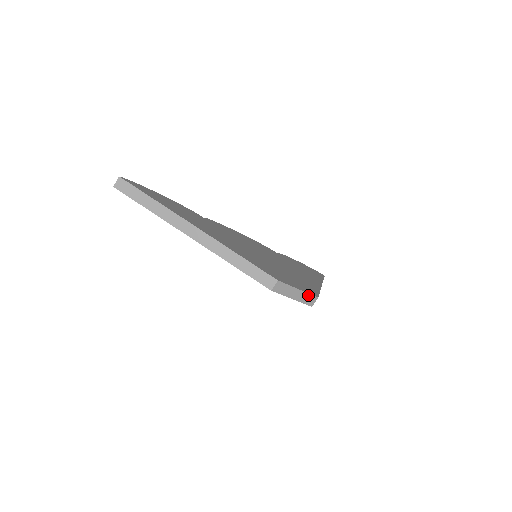
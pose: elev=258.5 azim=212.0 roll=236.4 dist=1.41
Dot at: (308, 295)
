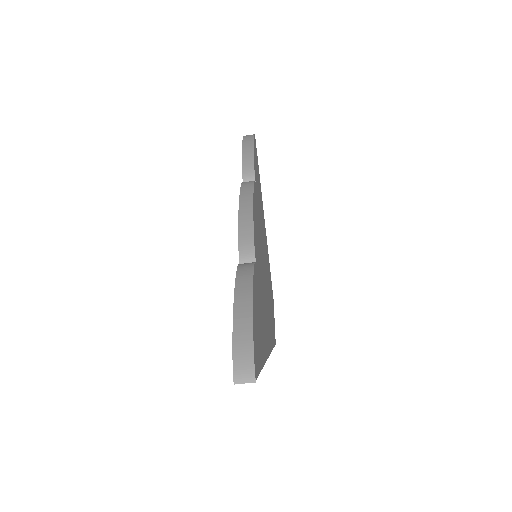
Dot at: occluded
